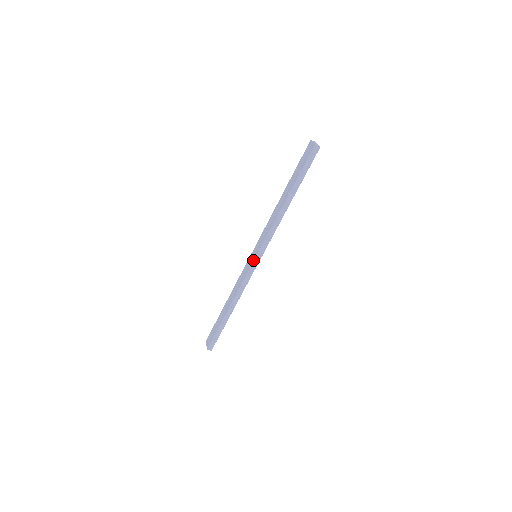
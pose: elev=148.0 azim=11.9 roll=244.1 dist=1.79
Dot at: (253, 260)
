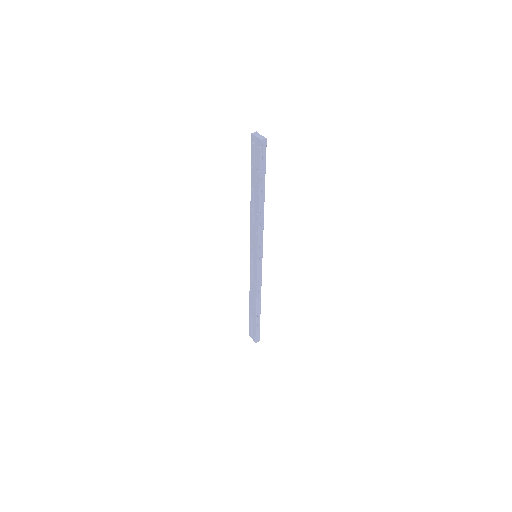
Dot at: (256, 262)
